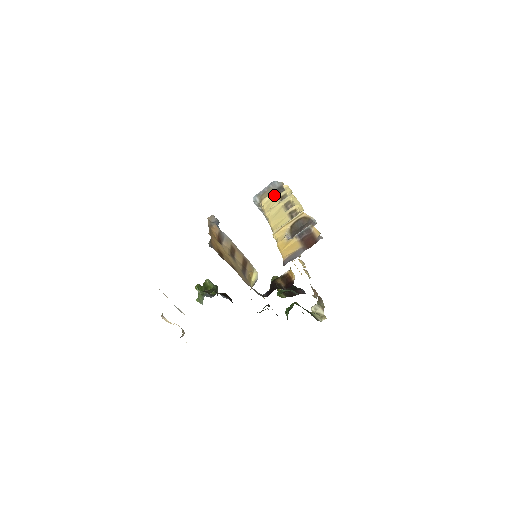
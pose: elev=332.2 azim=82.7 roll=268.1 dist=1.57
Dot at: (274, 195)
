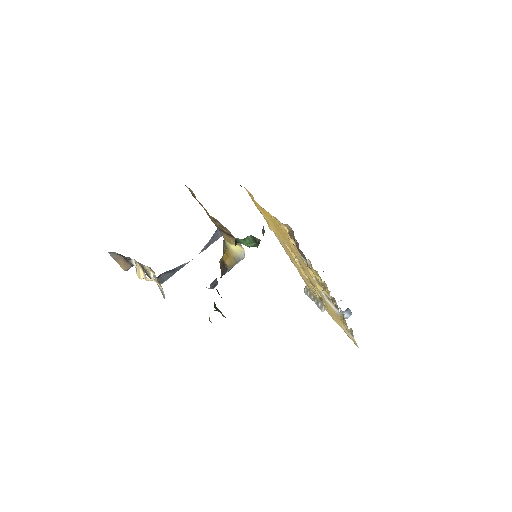
Dot at: occluded
